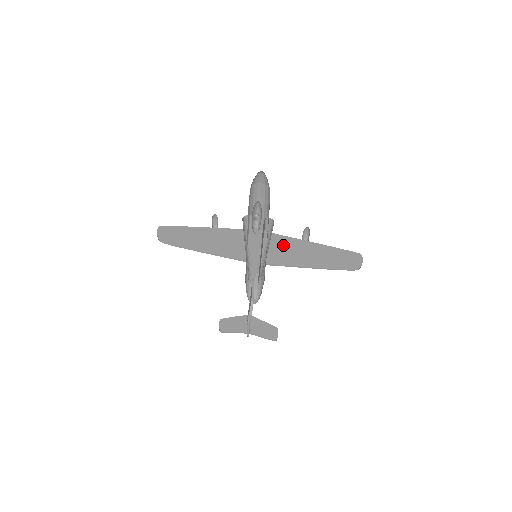
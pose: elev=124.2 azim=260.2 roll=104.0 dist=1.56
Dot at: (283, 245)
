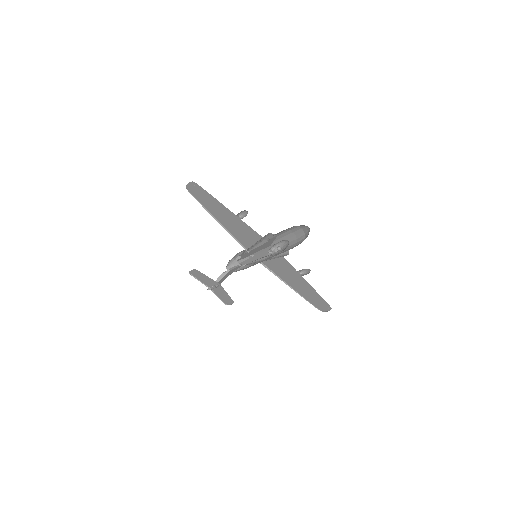
Dot at: (282, 264)
